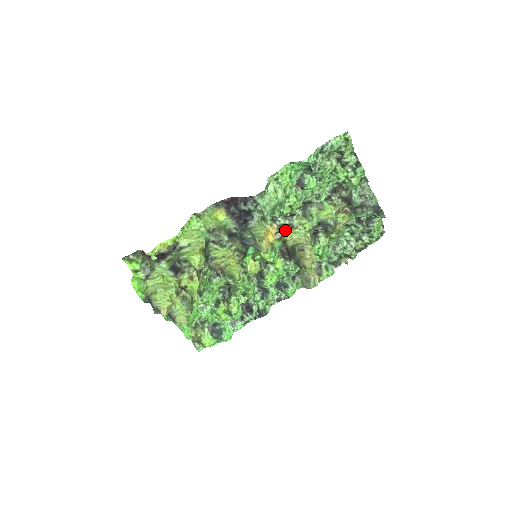
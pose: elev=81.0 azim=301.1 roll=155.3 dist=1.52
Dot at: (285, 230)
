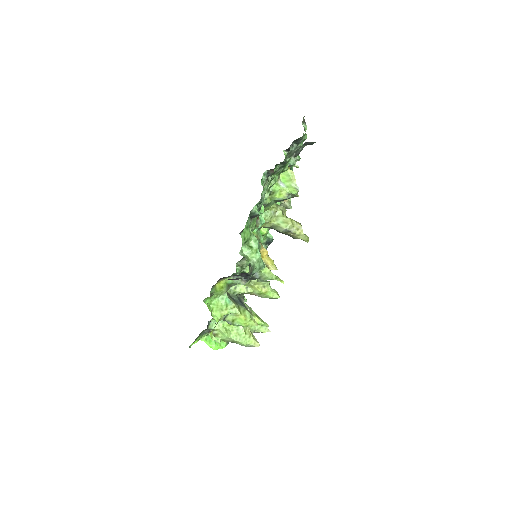
Dot at: occluded
